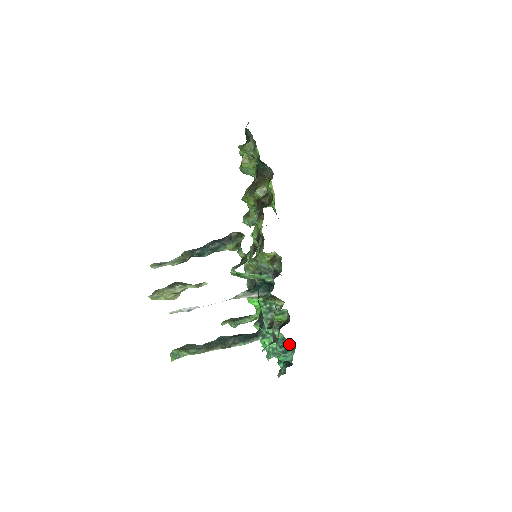
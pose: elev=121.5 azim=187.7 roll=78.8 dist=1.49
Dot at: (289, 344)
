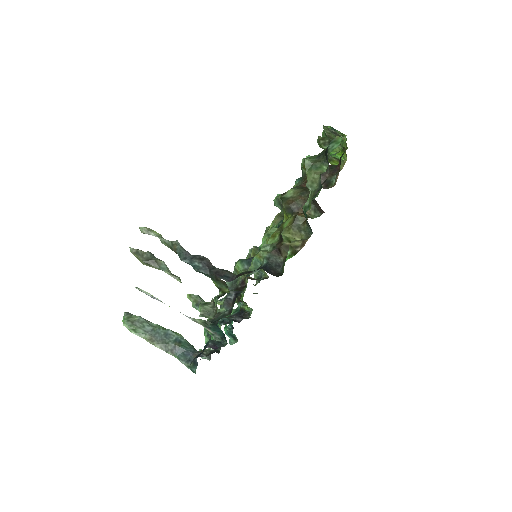
Dot at: (234, 335)
